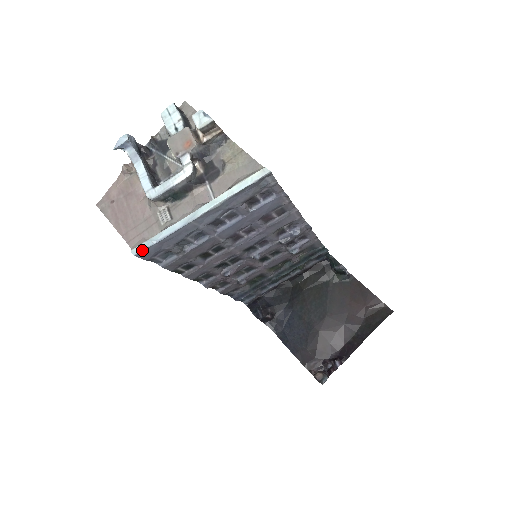
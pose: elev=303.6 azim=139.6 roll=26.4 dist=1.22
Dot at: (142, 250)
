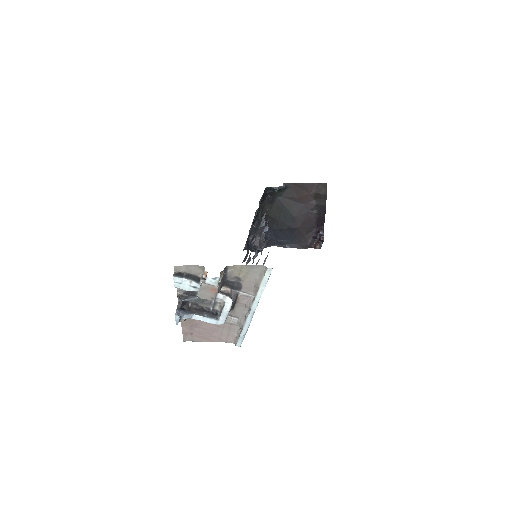
Dot at: occluded
